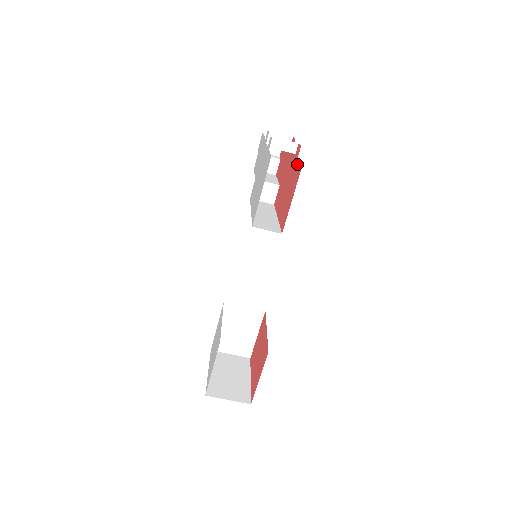
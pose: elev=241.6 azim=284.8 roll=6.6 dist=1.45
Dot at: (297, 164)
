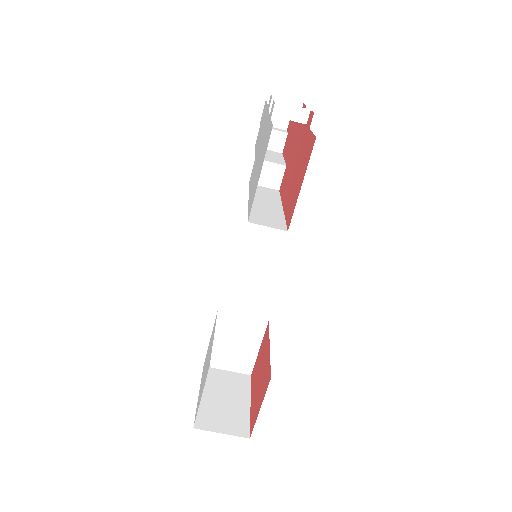
Dot at: (308, 137)
